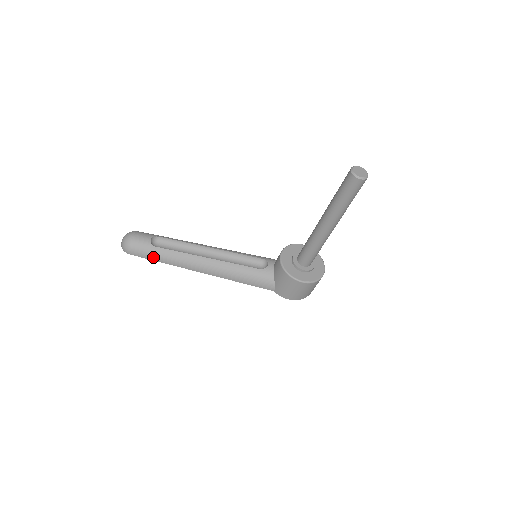
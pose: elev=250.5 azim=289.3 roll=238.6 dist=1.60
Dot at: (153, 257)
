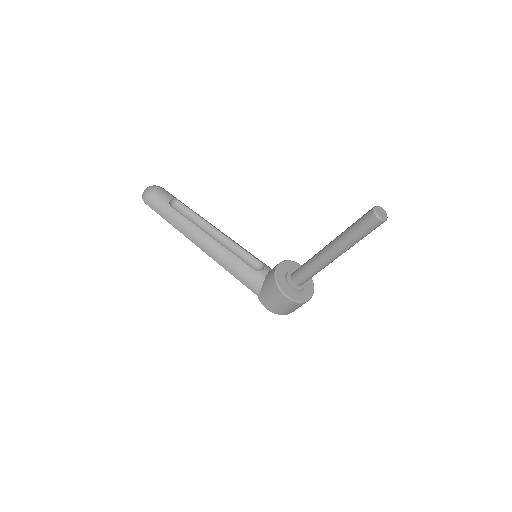
Dot at: (165, 215)
